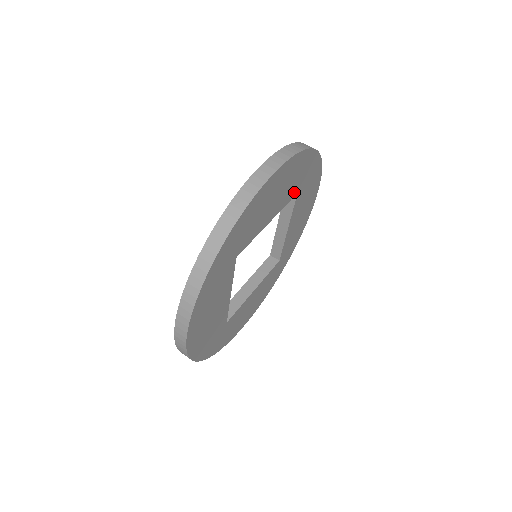
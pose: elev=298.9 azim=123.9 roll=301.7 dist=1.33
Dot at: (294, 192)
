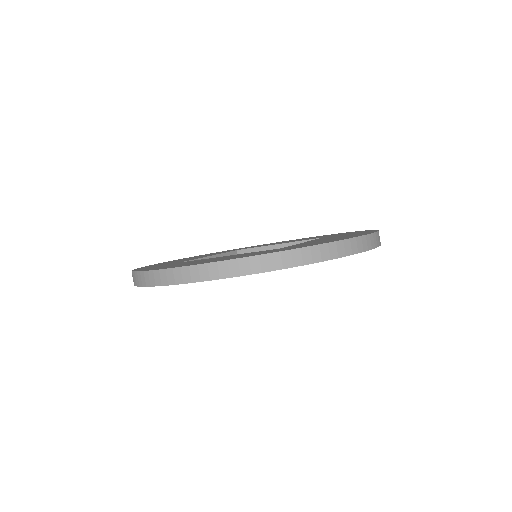
Dot at: occluded
